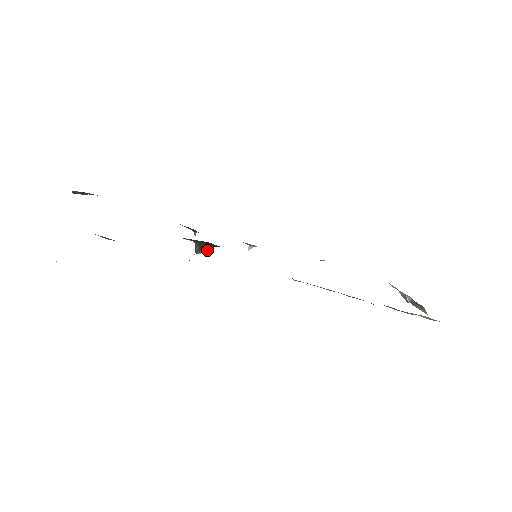
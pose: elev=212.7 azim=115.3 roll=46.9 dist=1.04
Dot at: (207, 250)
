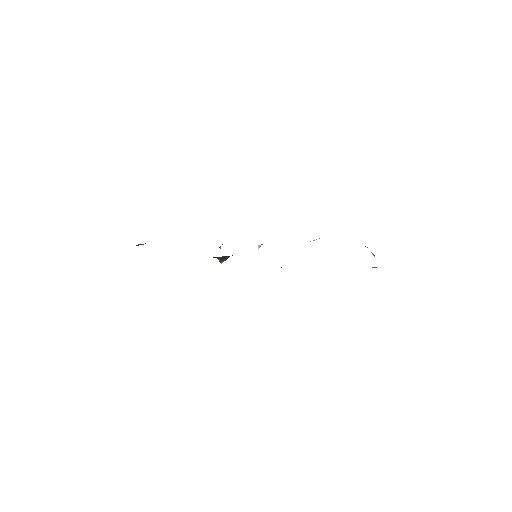
Dot at: occluded
